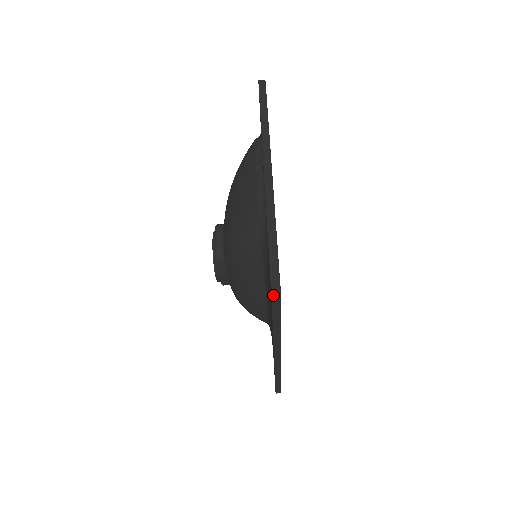
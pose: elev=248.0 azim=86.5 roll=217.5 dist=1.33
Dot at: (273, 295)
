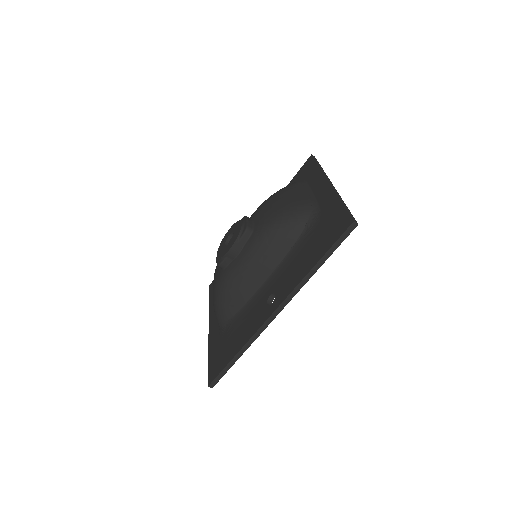
Dot at: (354, 220)
